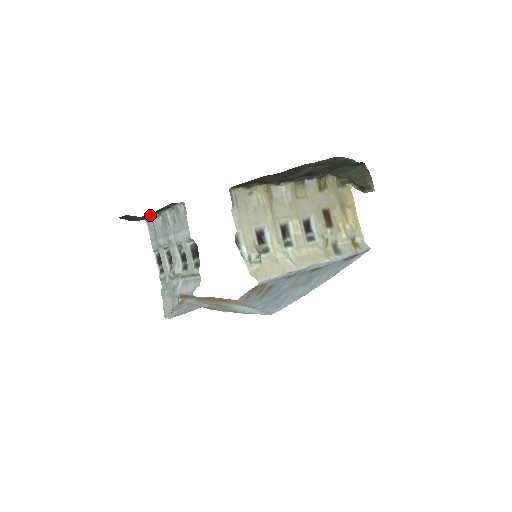
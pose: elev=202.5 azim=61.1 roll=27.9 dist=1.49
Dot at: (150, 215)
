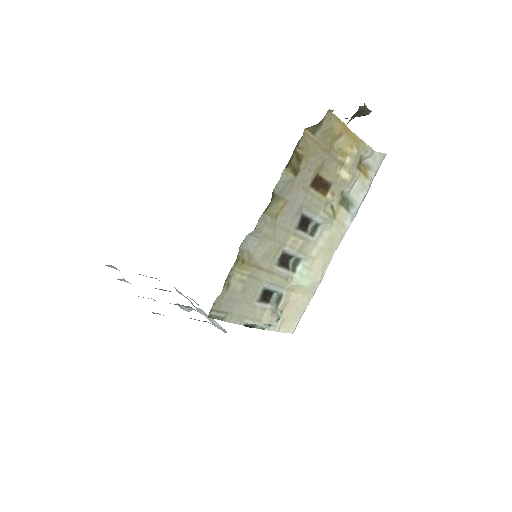
Dot at: occluded
